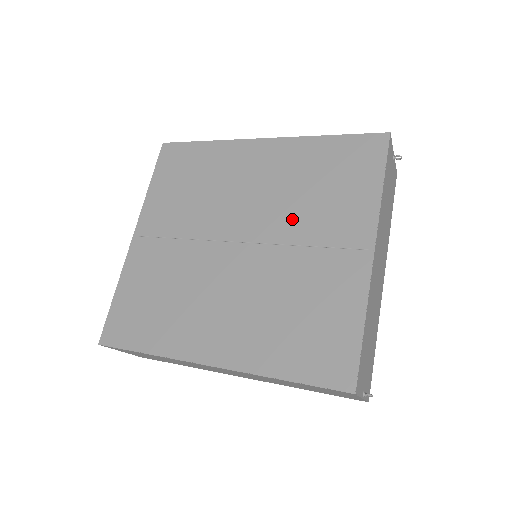
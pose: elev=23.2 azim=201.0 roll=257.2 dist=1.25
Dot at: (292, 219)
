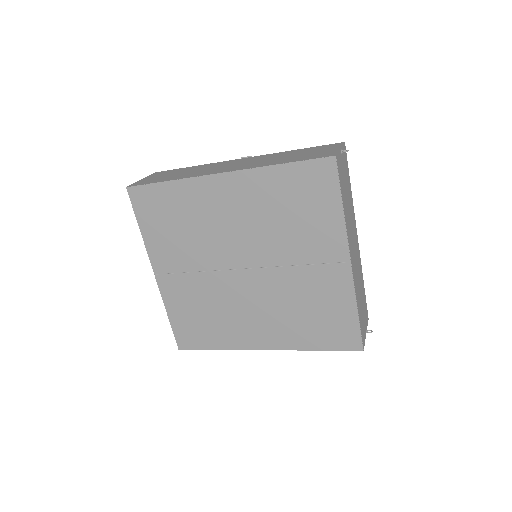
Dot at: (279, 246)
